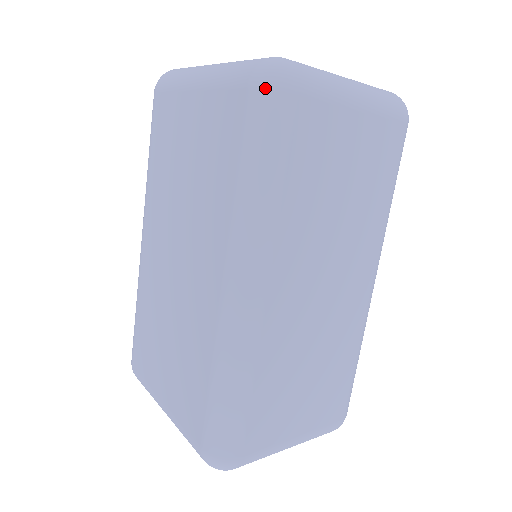
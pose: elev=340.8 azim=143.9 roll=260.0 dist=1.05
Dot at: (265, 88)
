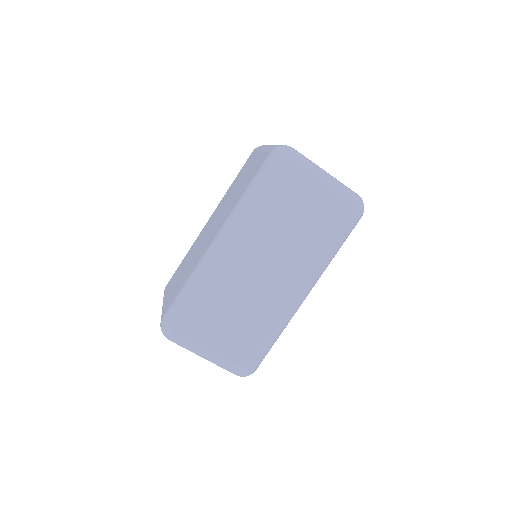
Dot at: (274, 155)
